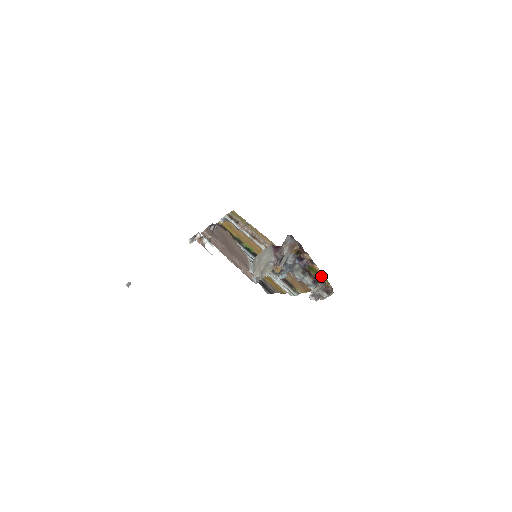
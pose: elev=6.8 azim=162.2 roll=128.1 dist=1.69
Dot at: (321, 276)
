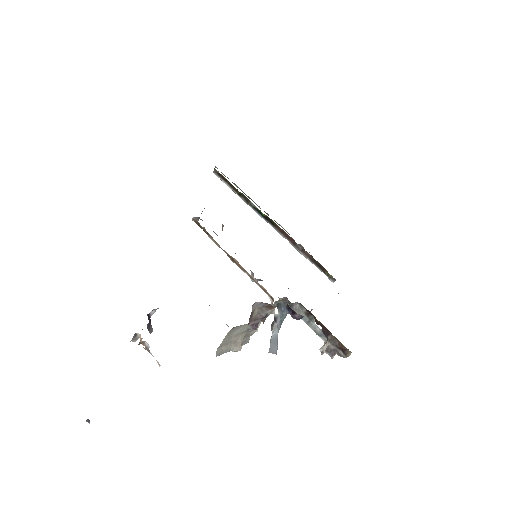
Dot at: occluded
